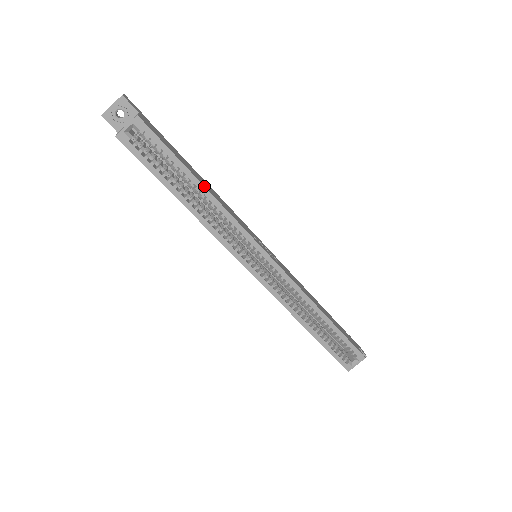
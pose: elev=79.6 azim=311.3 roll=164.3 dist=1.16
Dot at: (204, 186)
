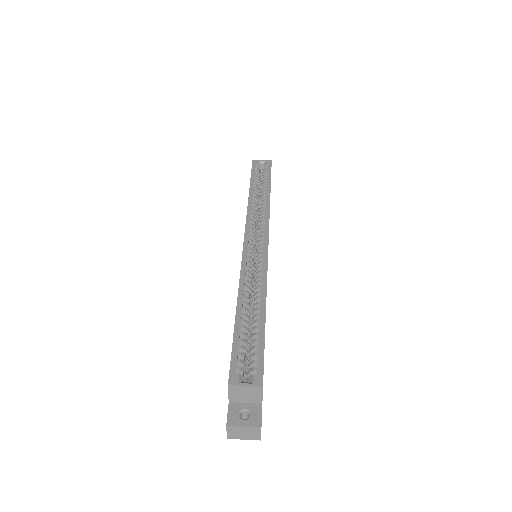
Dot at: (270, 192)
